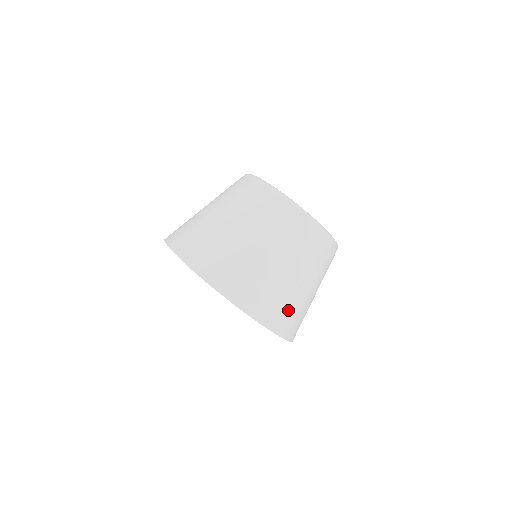
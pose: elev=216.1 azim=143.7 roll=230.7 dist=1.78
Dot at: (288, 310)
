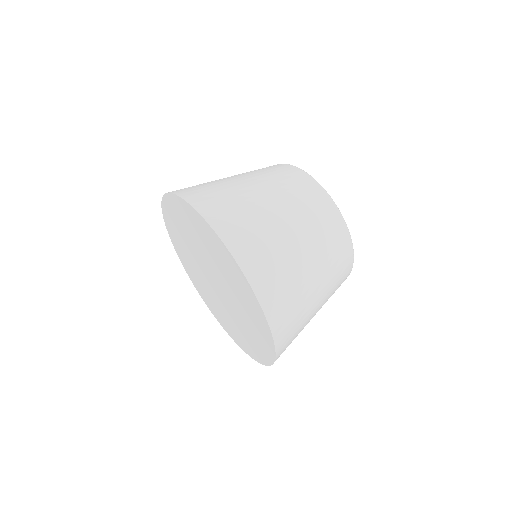
Dot at: (290, 302)
